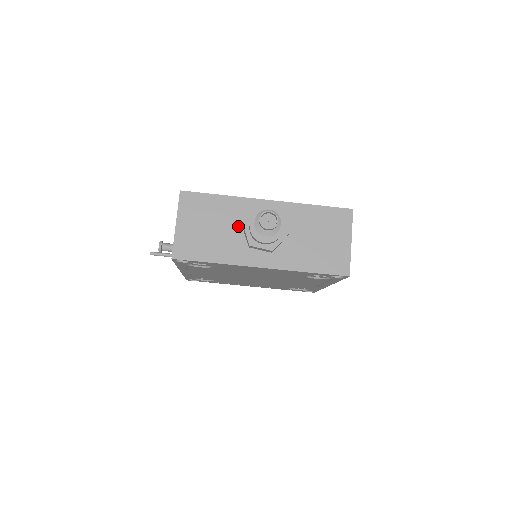
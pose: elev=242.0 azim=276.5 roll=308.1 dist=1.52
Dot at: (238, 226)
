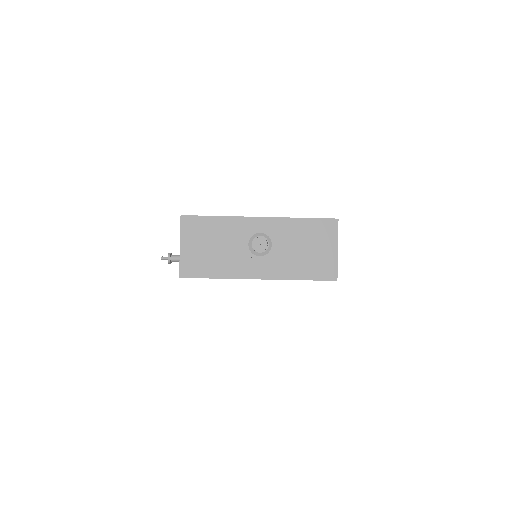
Dot at: (235, 243)
